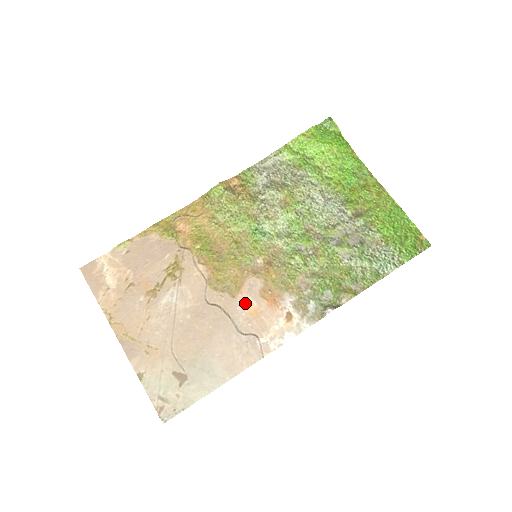
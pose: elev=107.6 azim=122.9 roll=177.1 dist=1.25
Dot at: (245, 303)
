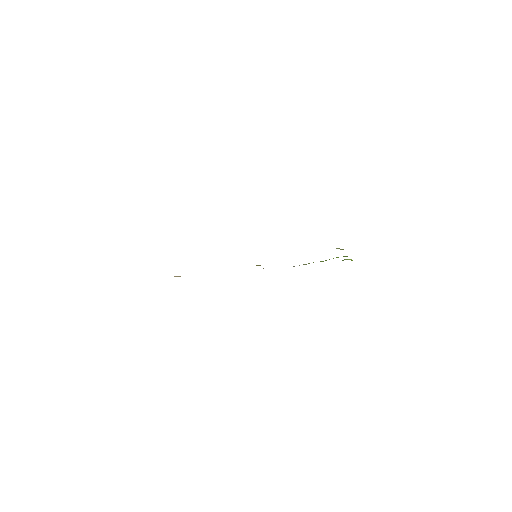
Dot at: occluded
